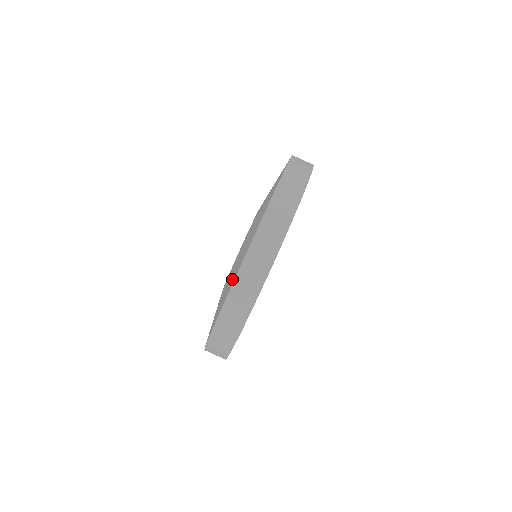
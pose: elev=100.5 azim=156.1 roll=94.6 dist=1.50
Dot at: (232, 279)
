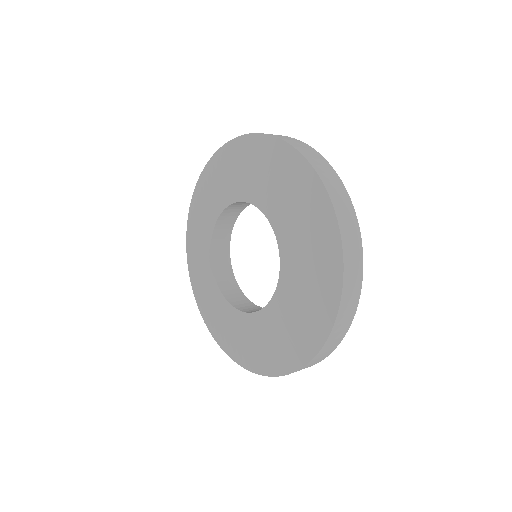
Dot at: (313, 330)
